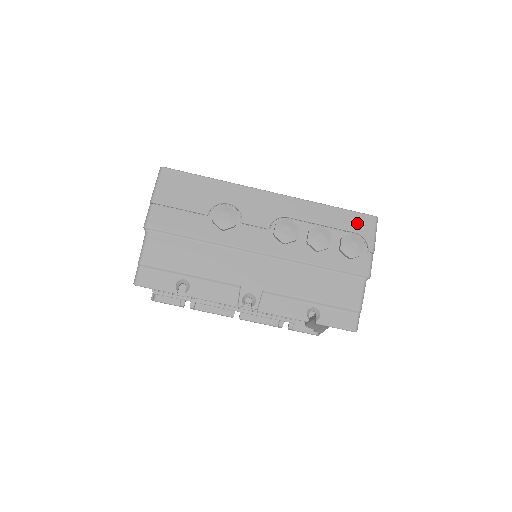
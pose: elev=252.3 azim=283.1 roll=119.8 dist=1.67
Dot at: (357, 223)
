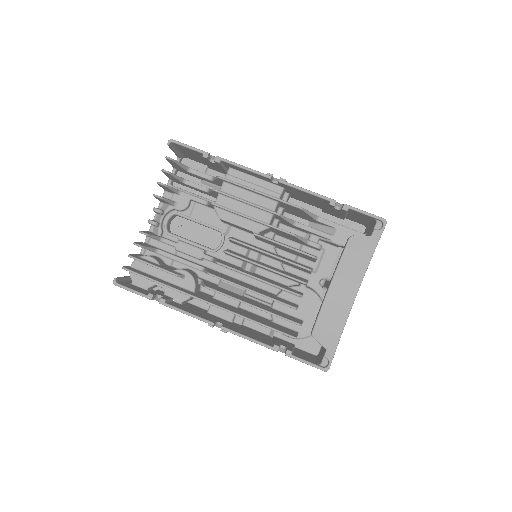
Dot at: occluded
